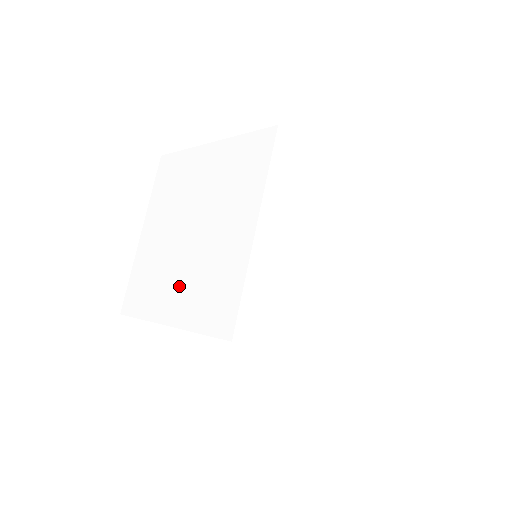
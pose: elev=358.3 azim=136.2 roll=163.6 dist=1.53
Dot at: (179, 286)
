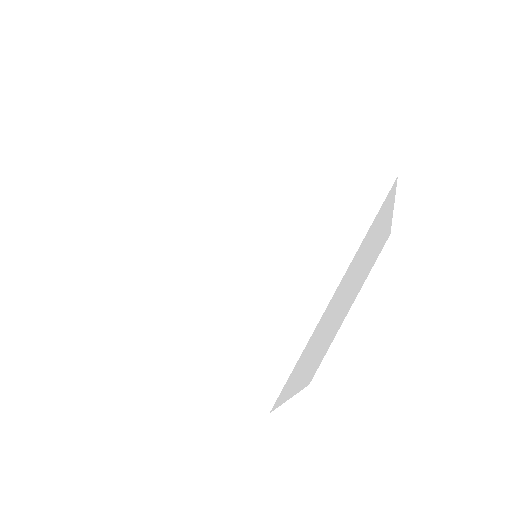
Dot at: (194, 302)
